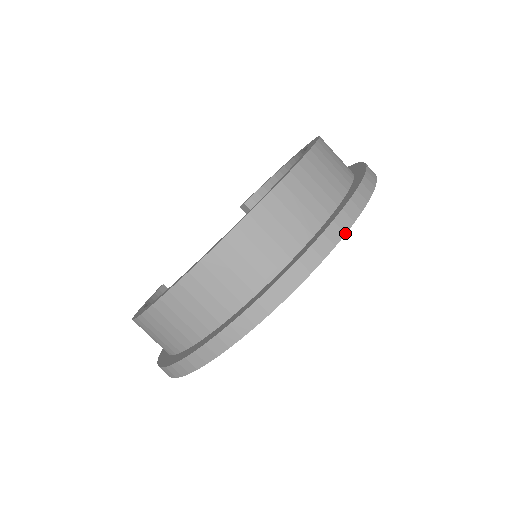
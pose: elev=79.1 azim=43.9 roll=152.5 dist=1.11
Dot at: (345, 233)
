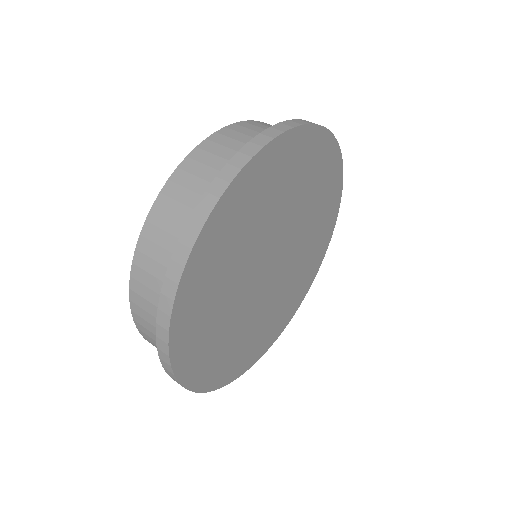
Dot at: (252, 157)
